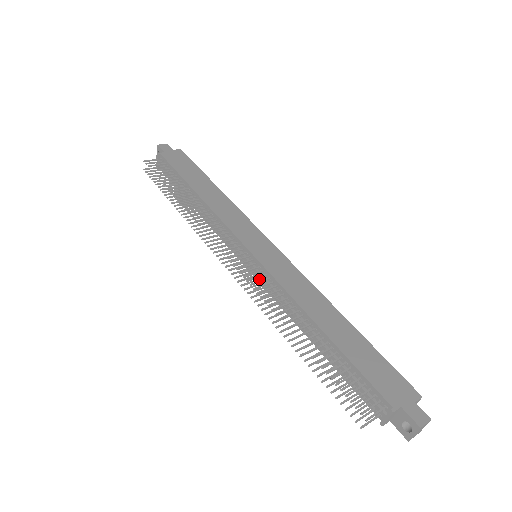
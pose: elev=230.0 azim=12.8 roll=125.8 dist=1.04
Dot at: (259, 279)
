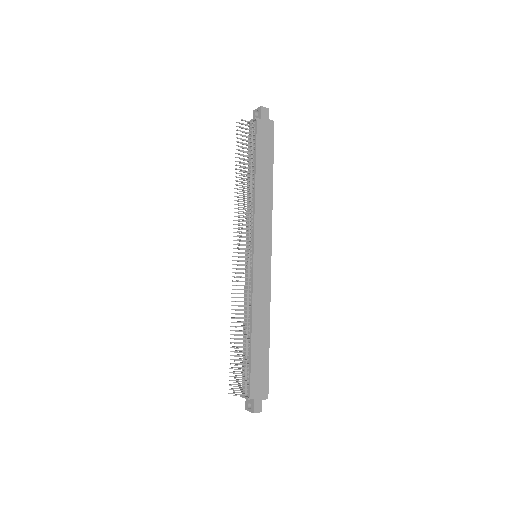
Dot at: (246, 274)
